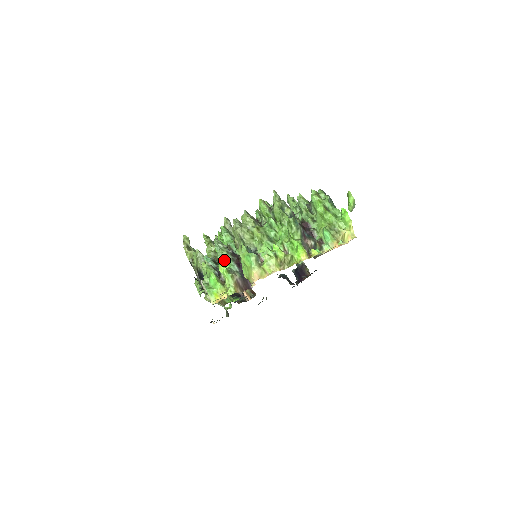
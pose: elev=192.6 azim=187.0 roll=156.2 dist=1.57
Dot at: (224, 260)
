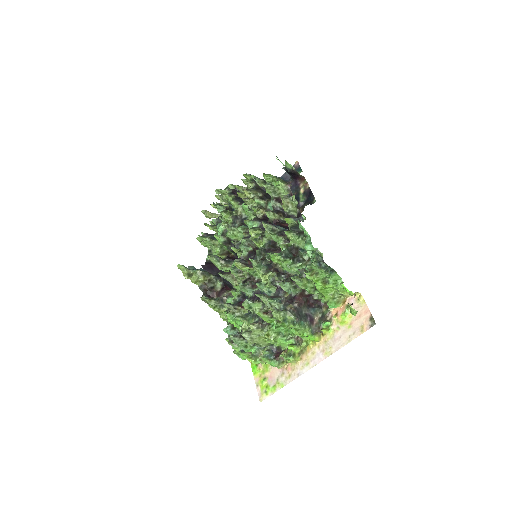
Dot at: (247, 350)
